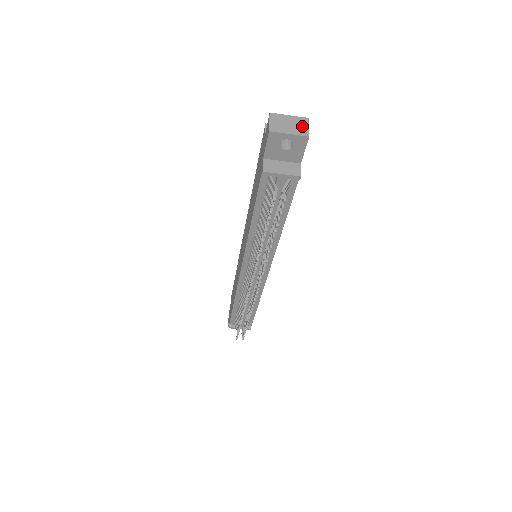
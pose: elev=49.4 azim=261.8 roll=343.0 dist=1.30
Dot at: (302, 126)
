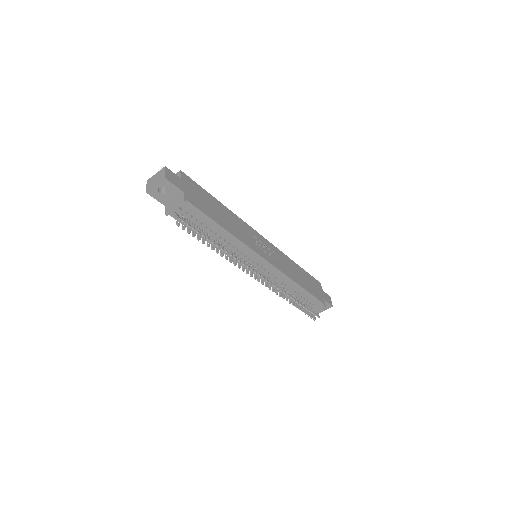
Dot at: (161, 174)
